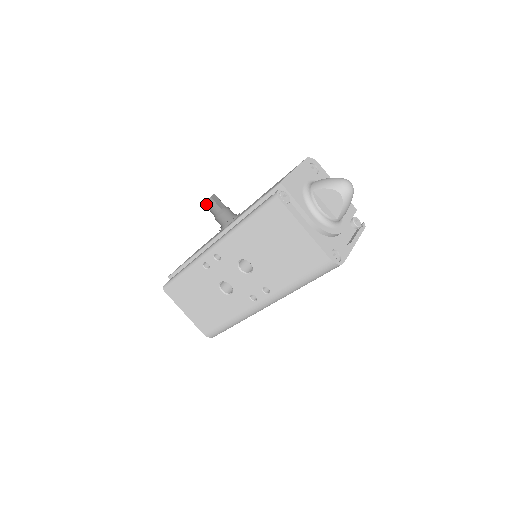
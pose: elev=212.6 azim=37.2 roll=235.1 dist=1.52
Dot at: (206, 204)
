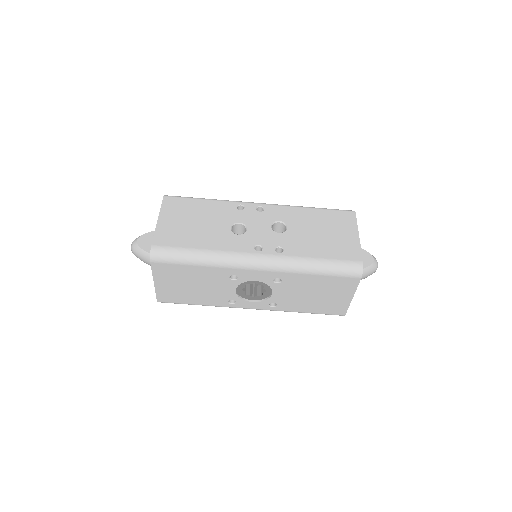
Dot at: occluded
